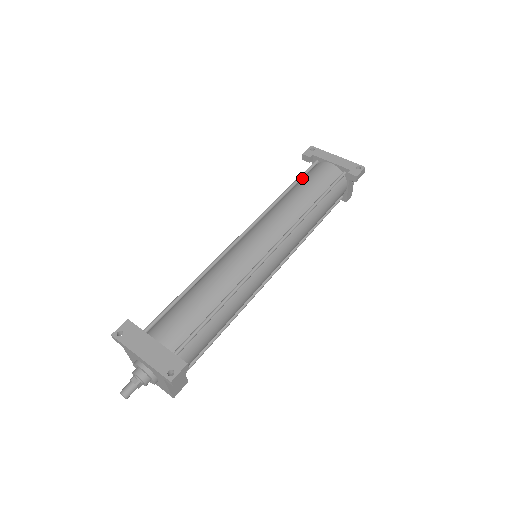
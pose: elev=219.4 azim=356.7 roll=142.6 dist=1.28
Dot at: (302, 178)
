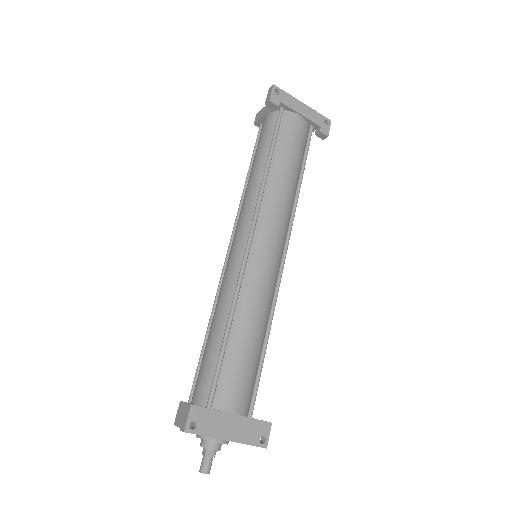
Dot at: (274, 137)
